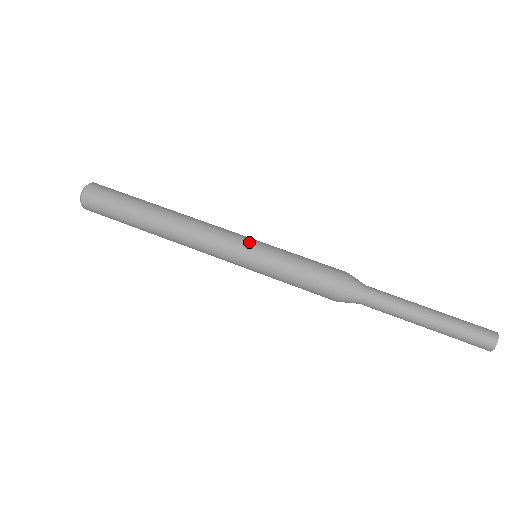
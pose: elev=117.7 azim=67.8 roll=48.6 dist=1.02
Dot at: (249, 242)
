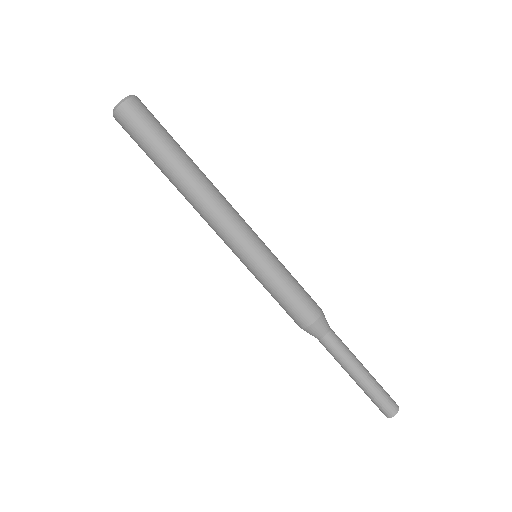
Dot at: (261, 241)
